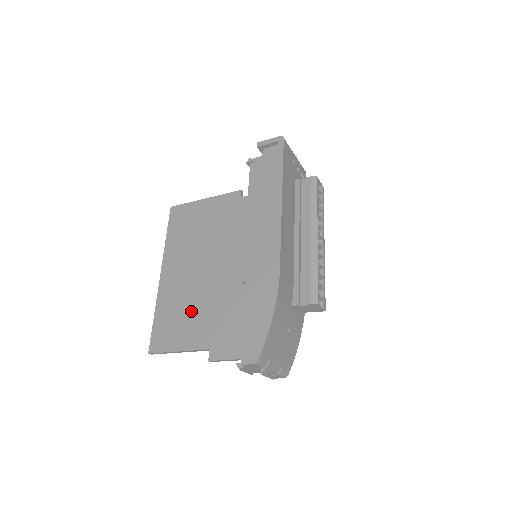
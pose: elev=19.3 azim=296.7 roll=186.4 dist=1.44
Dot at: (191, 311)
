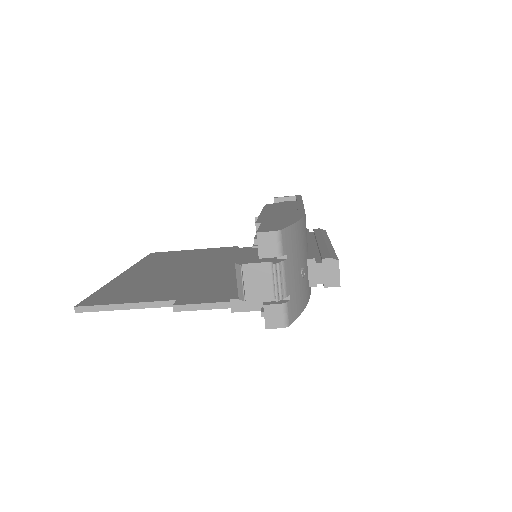
Dot at: (157, 285)
